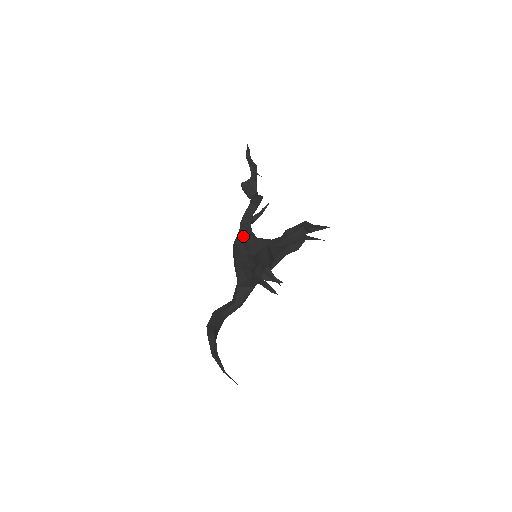
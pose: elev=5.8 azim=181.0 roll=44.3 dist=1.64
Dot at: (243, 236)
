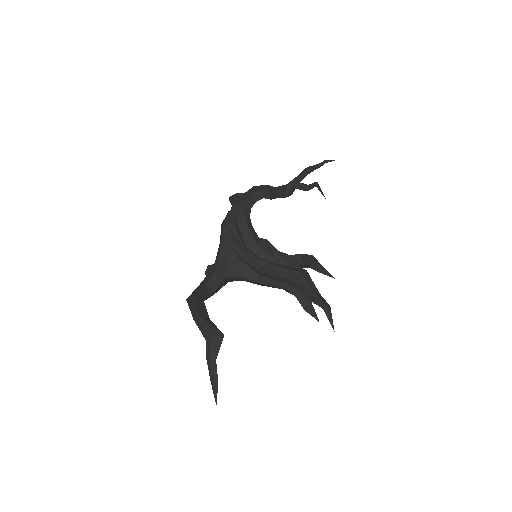
Dot at: (248, 223)
